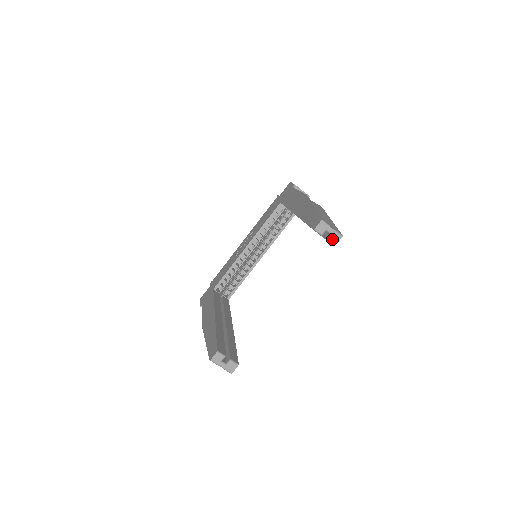
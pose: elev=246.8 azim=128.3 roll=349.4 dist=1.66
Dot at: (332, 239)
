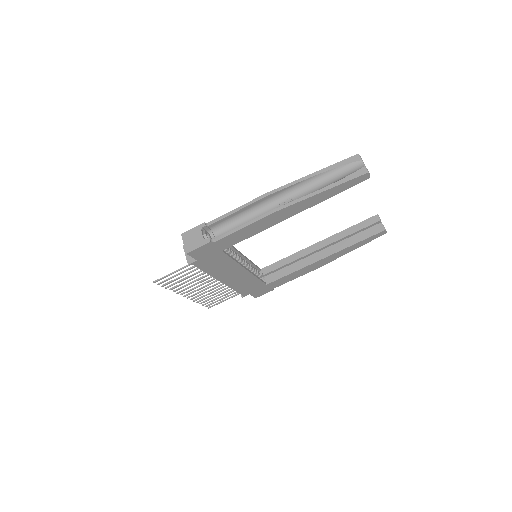
Dot at: (384, 227)
